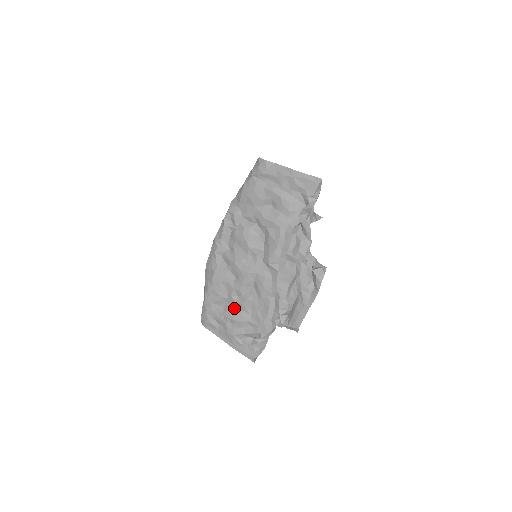
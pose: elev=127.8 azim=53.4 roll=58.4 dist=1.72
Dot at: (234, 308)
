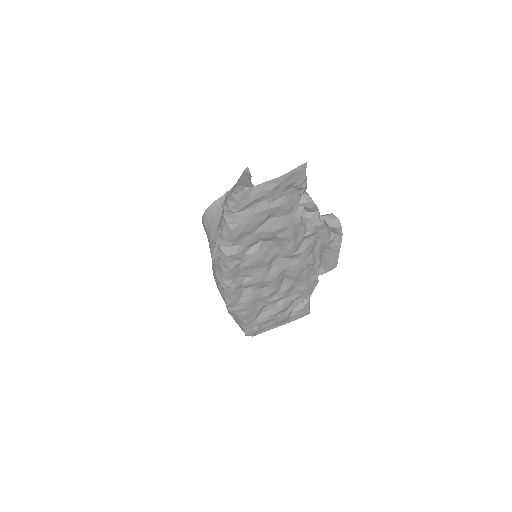
Dot at: (276, 304)
